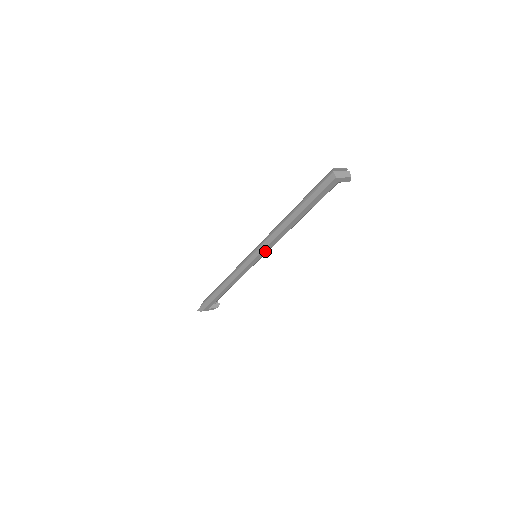
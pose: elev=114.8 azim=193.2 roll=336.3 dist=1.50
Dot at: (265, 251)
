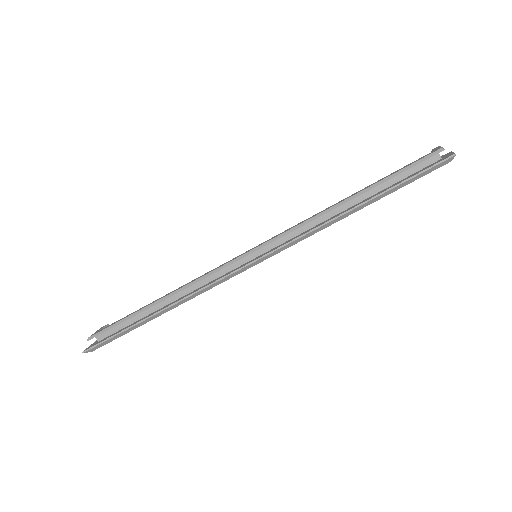
Dot at: (282, 249)
